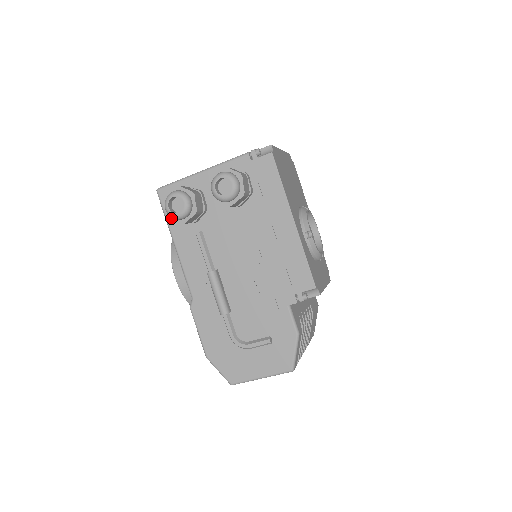
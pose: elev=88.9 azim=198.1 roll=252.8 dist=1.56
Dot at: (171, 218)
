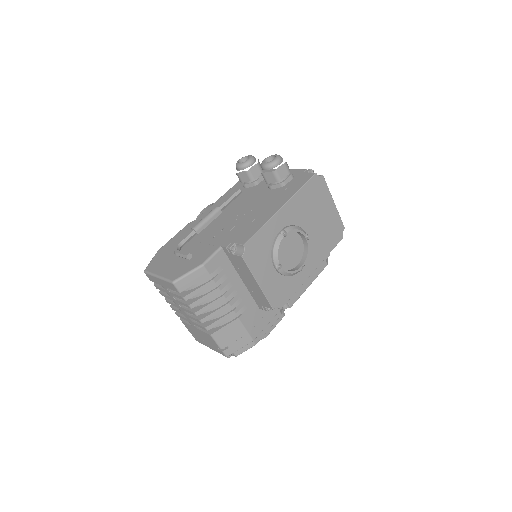
Dot at: (240, 182)
